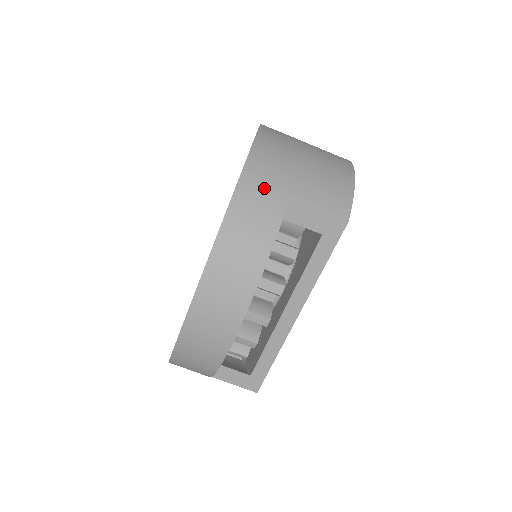
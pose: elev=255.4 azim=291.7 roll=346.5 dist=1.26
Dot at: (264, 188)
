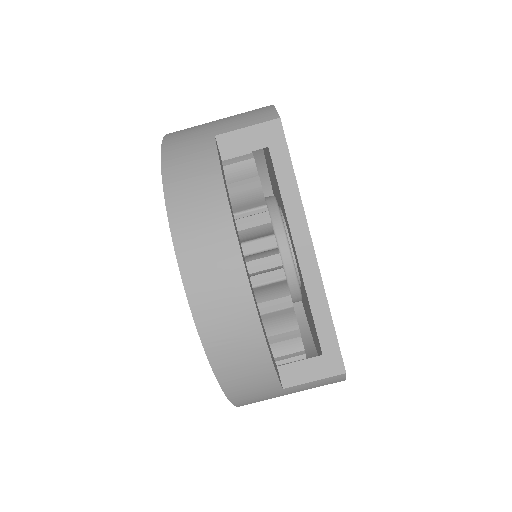
Dot at: (187, 144)
